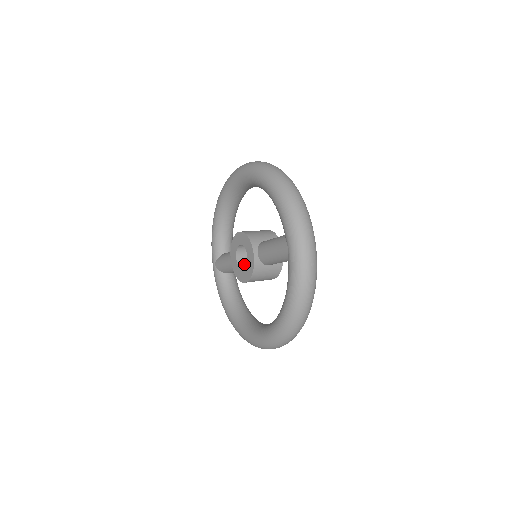
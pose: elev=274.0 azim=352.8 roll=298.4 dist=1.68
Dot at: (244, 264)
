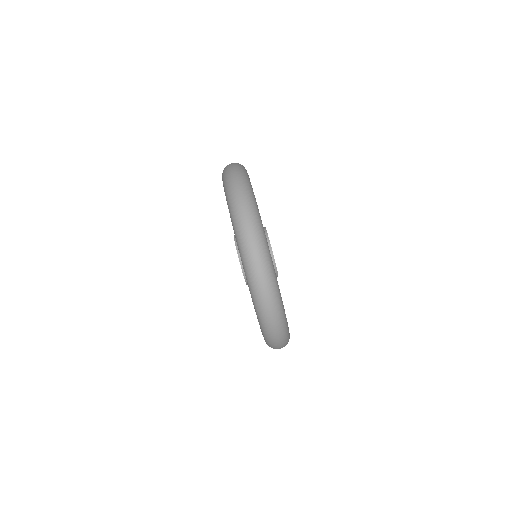
Dot at: occluded
